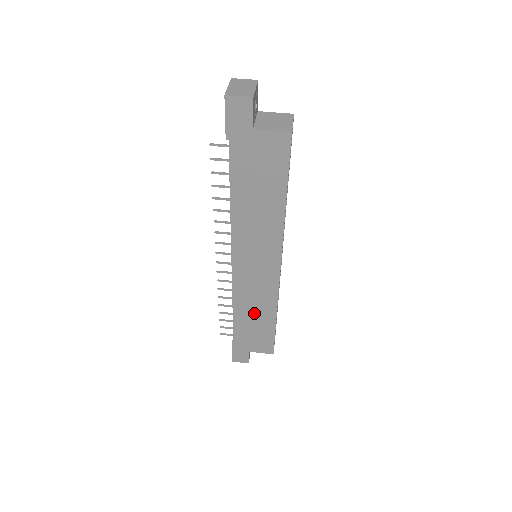
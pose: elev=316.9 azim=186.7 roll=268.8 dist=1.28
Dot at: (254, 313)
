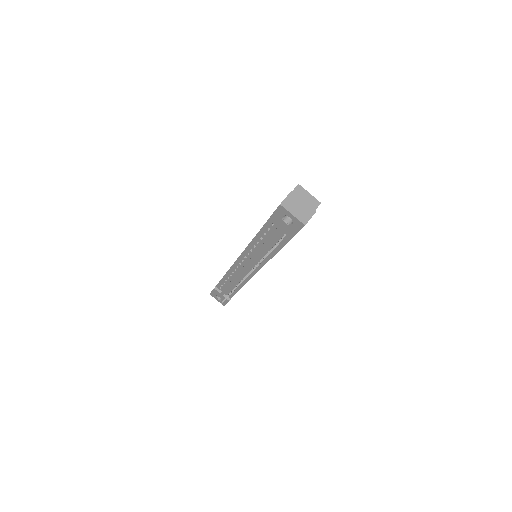
Dot at: occluded
